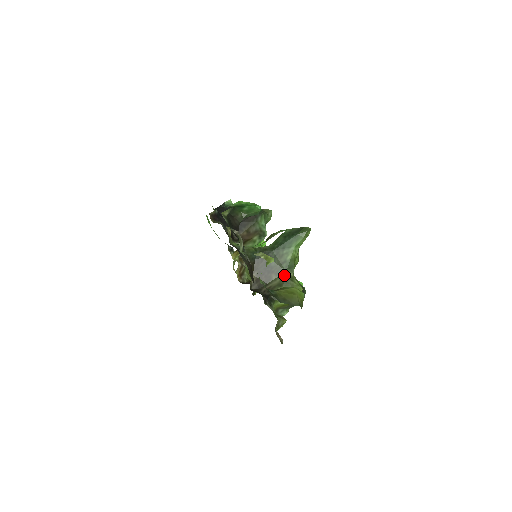
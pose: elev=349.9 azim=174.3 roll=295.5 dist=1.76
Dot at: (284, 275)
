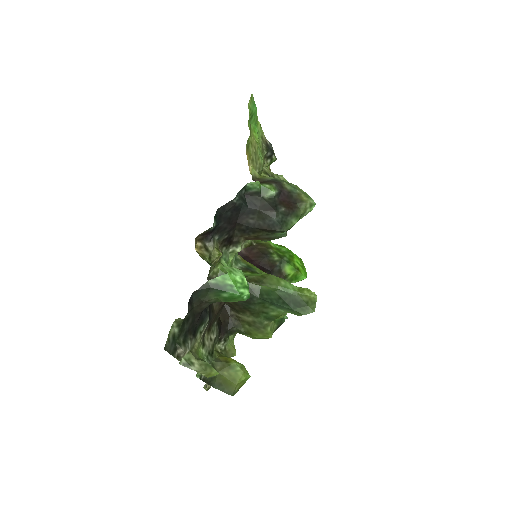
Dot at: (259, 321)
